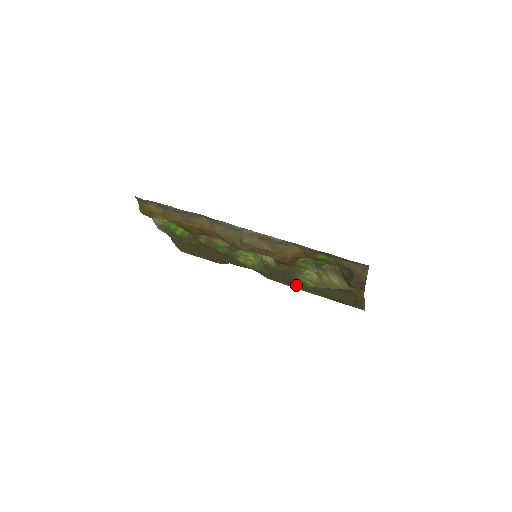
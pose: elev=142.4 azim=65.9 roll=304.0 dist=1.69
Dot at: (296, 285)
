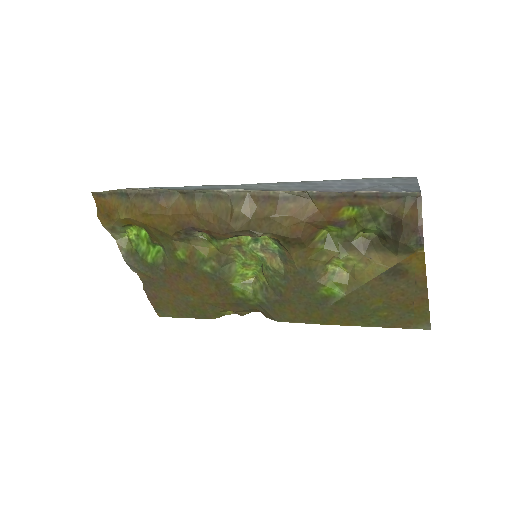
Dot at: (320, 311)
